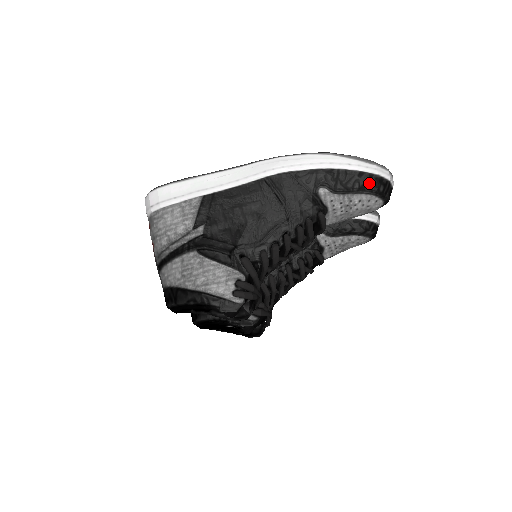
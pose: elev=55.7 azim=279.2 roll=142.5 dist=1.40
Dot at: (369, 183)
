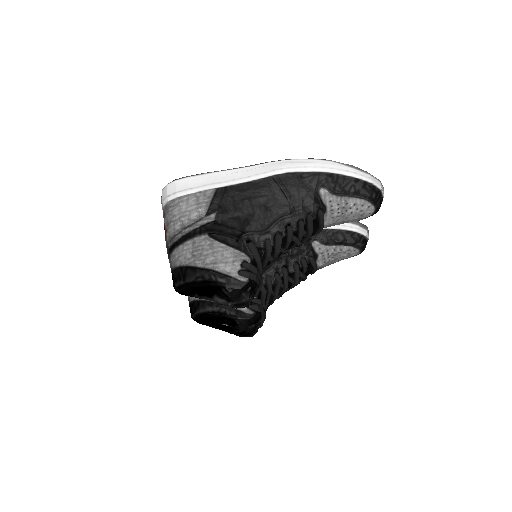
Dot at: (363, 189)
